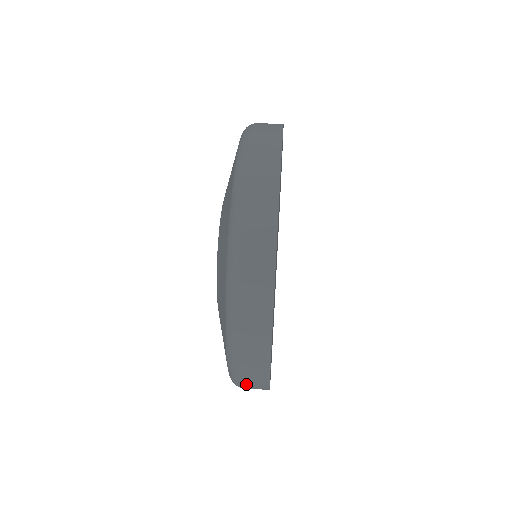
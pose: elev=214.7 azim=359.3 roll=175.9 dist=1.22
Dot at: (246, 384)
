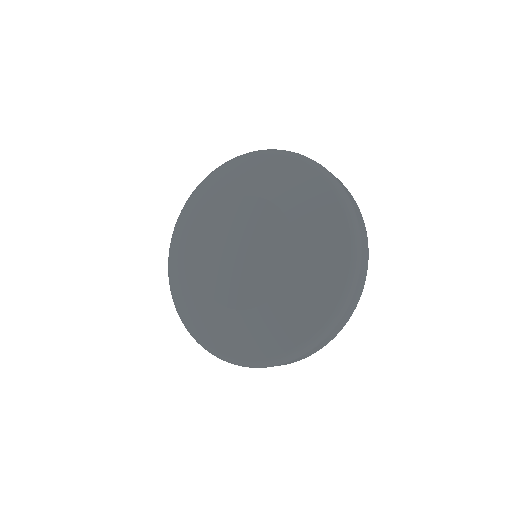
Dot at: (308, 353)
